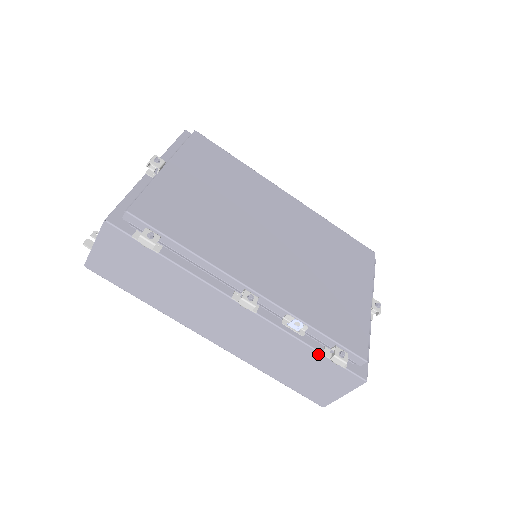
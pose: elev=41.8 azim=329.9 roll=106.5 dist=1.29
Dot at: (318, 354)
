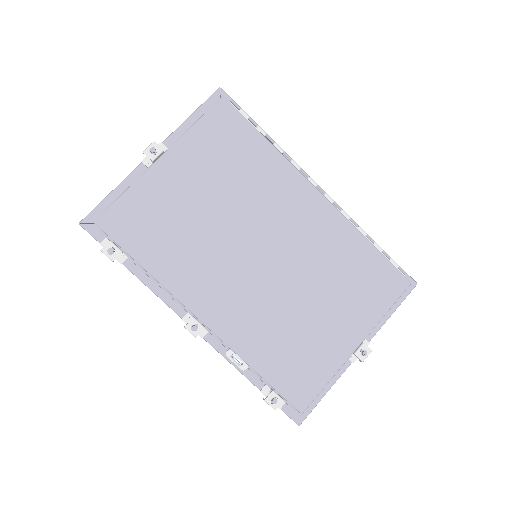
Dot at: (257, 387)
